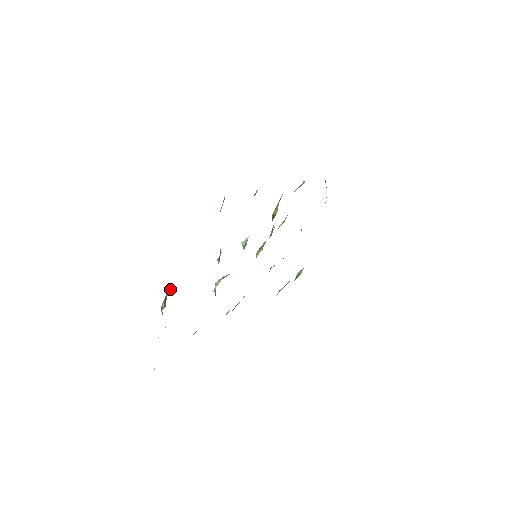
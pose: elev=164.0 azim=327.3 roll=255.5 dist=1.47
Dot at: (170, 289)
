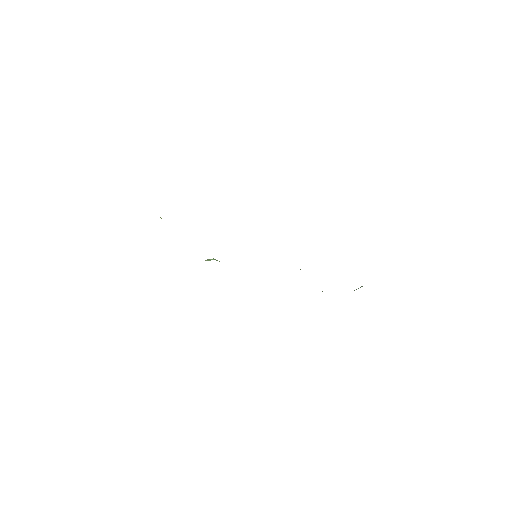
Dot at: occluded
